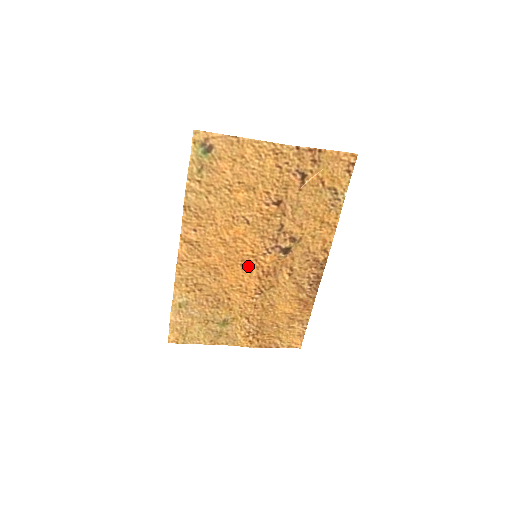
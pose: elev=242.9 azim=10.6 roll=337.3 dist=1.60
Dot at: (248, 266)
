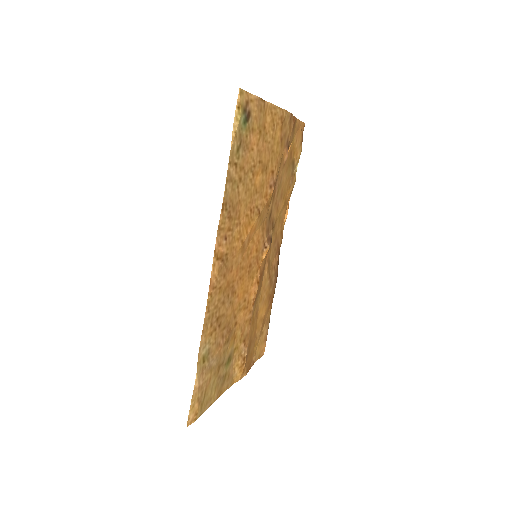
Dot at: (252, 271)
